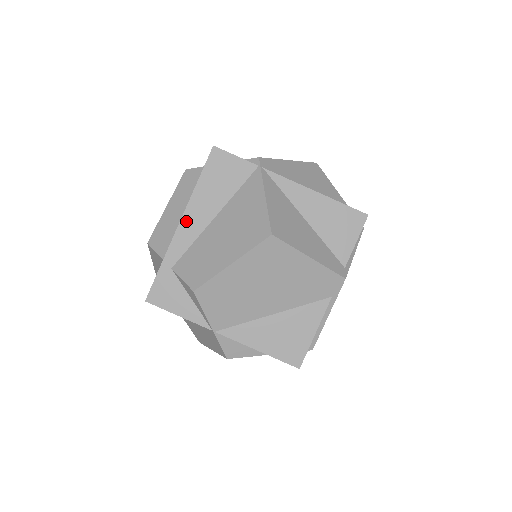
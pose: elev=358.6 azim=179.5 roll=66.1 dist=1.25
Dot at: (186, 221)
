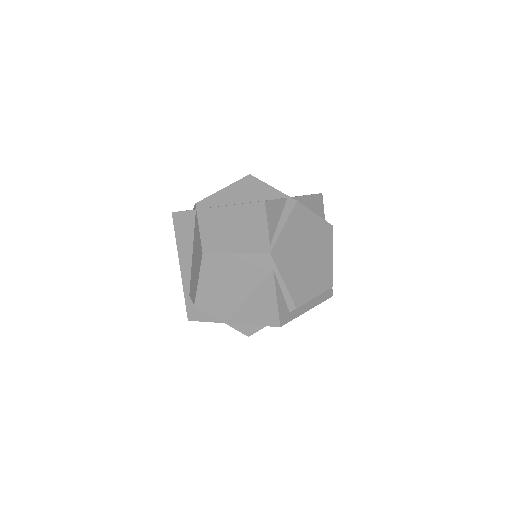
Dot at: (182, 264)
